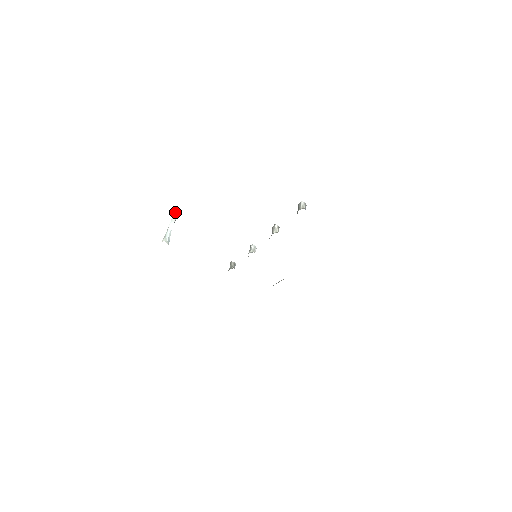
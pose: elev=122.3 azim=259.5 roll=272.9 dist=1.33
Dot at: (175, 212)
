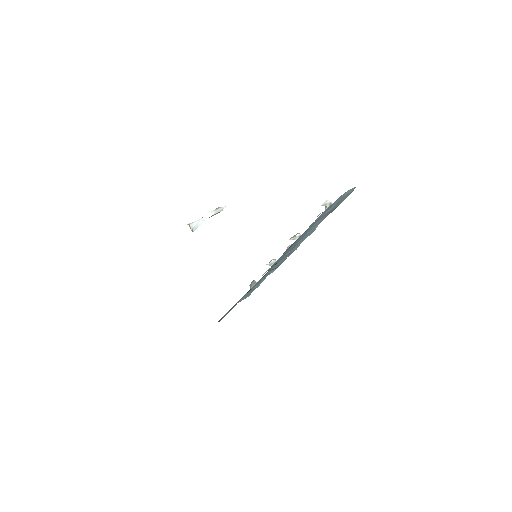
Dot at: (221, 207)
